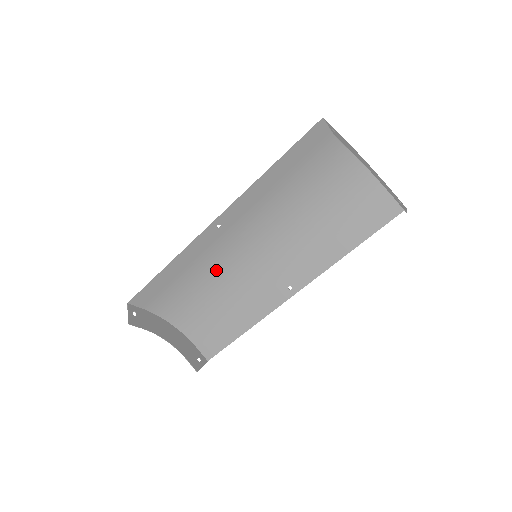
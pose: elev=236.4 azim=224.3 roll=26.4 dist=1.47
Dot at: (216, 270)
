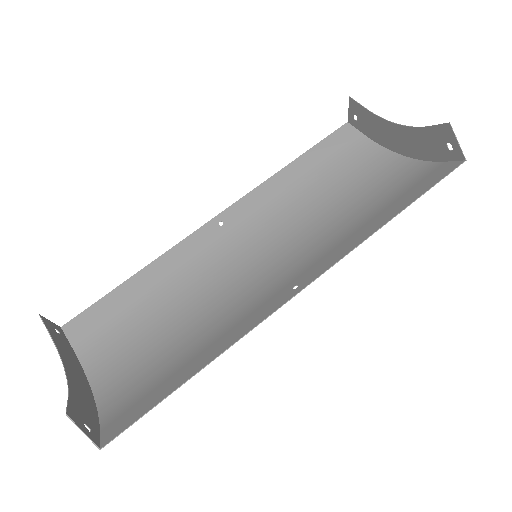
Dot at: (198, 291)
